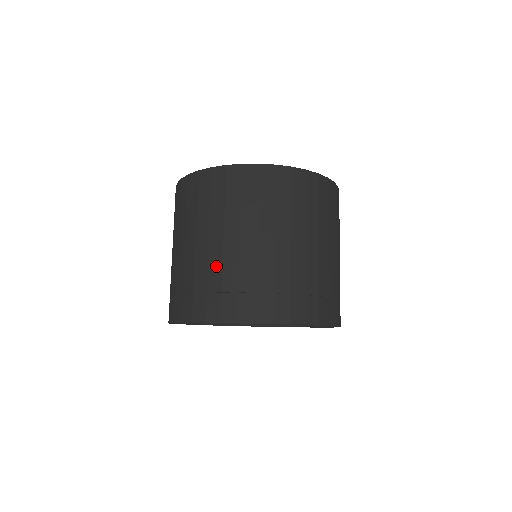
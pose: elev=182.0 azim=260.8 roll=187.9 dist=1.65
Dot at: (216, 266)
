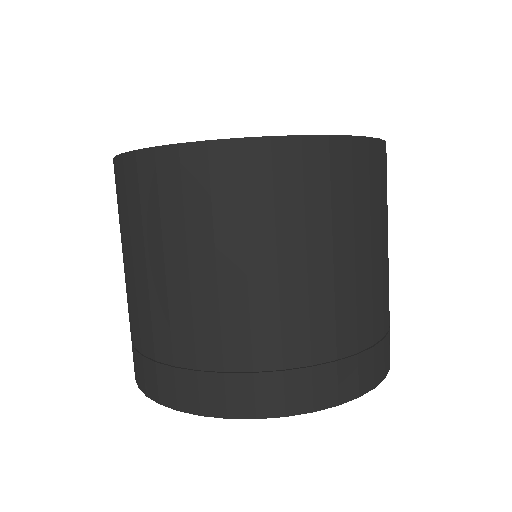
Dot at: (209, 327)
